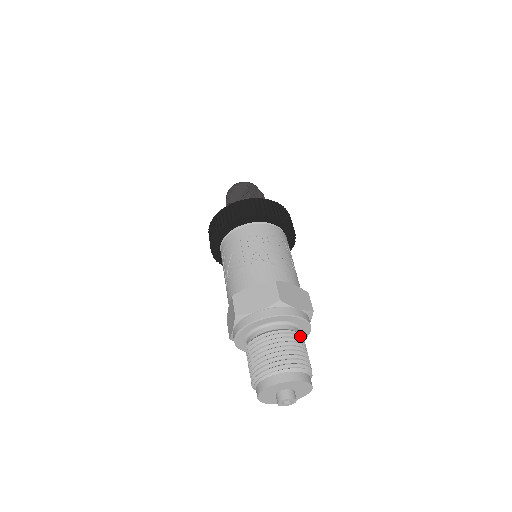
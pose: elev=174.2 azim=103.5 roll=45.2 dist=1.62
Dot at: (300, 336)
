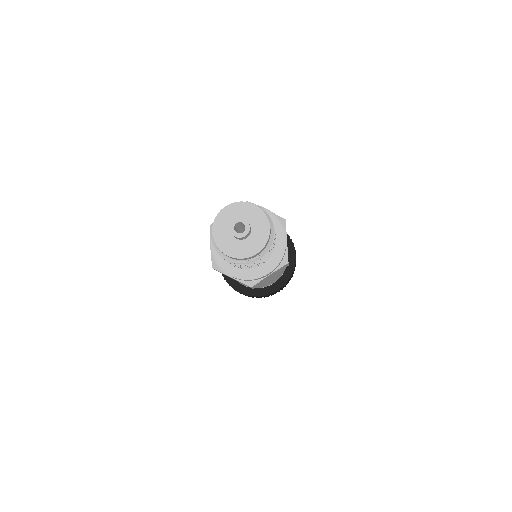
Dot at: occluded
